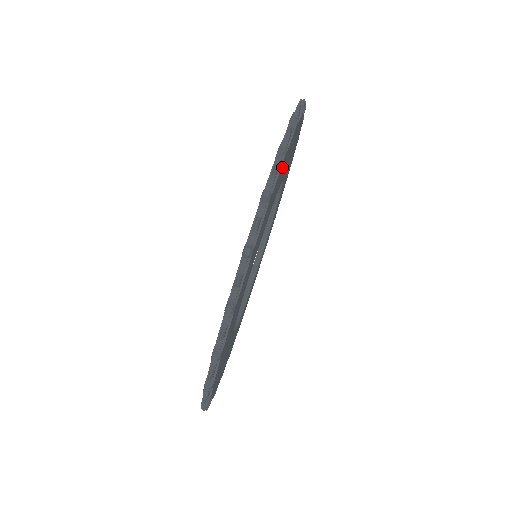
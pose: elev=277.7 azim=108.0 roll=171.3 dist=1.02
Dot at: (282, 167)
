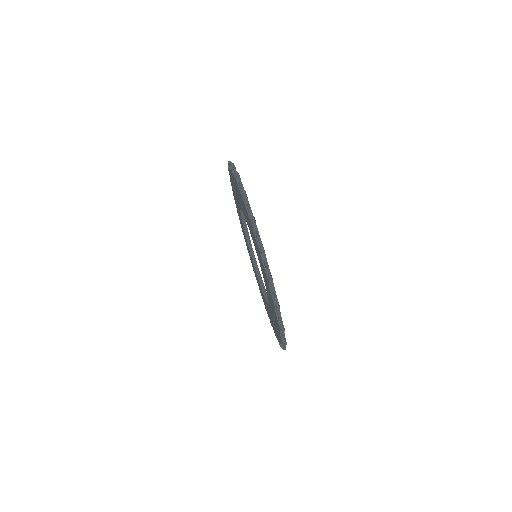
Dot at: occluded
